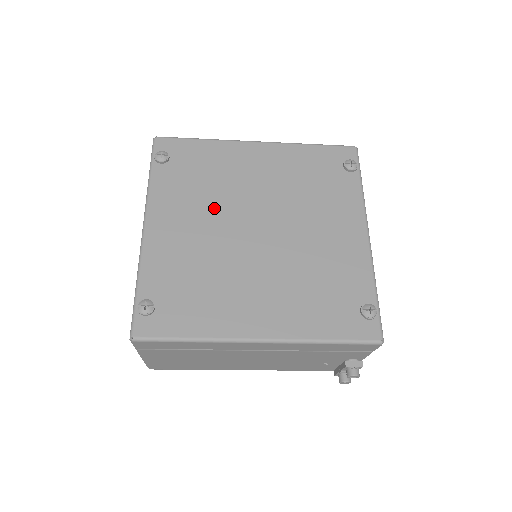
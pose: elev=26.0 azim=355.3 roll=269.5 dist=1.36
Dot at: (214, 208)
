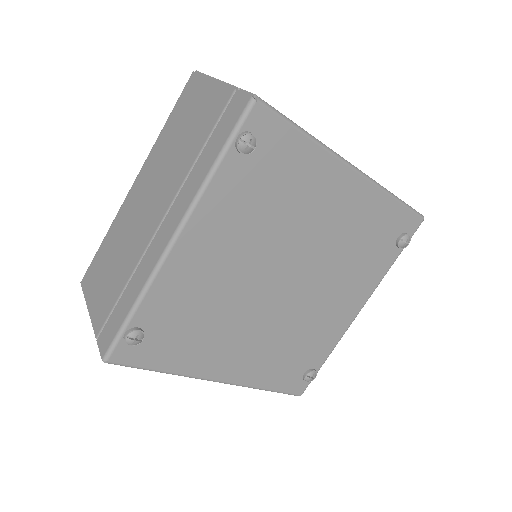
Dot at: (260, 243)
